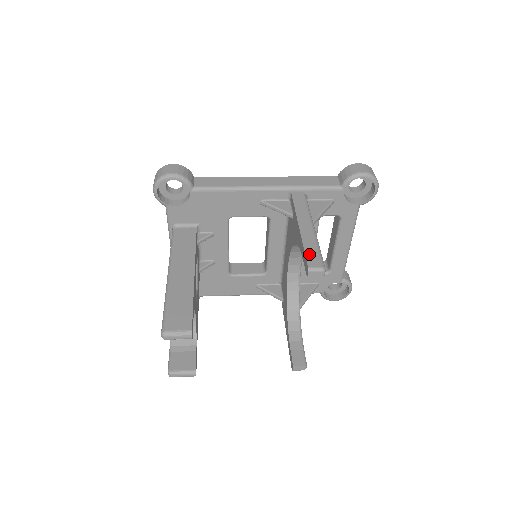
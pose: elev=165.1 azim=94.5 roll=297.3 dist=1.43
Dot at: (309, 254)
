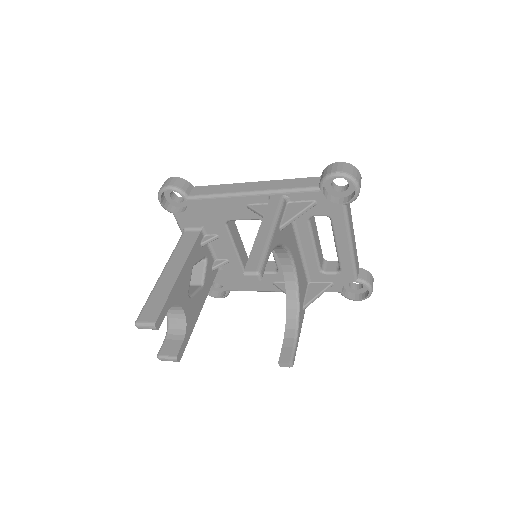
Dot at: (252, 258)
